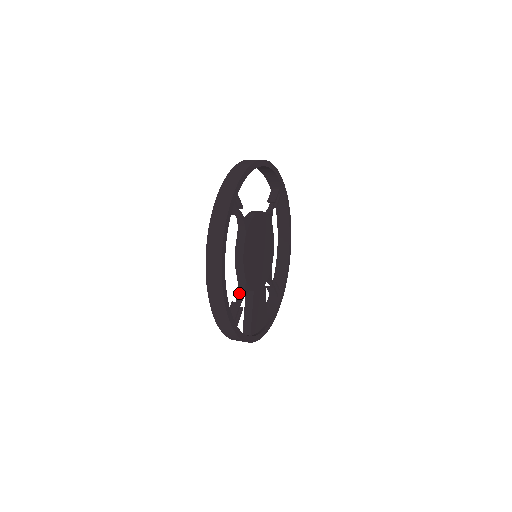
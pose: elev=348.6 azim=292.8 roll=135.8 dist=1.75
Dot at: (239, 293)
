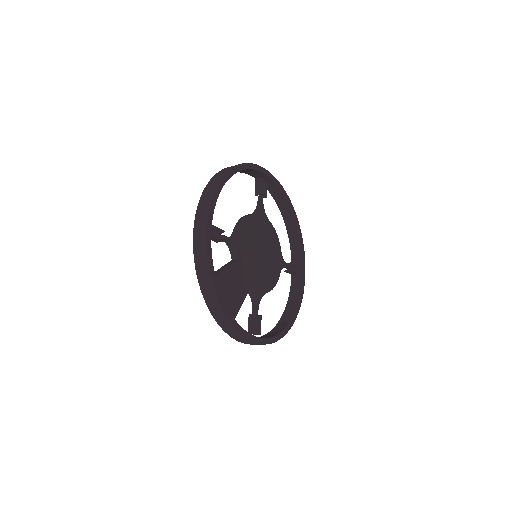
Dot at: occluded
